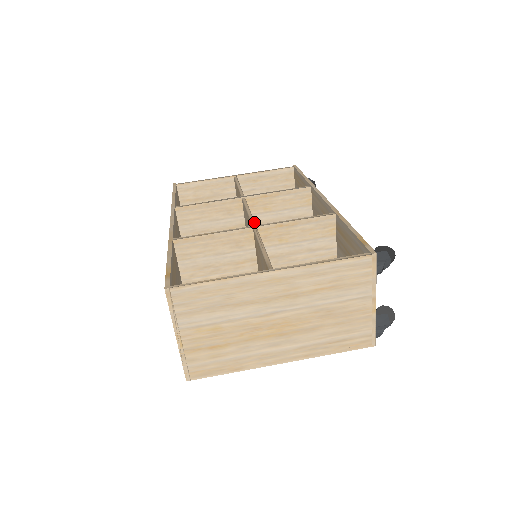
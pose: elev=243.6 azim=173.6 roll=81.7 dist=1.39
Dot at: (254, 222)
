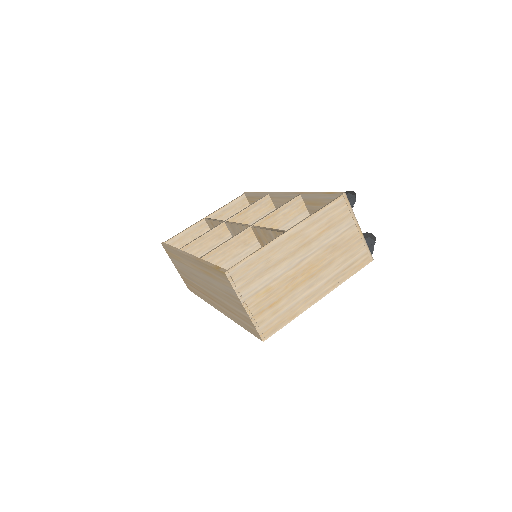
Dot at: (248, 225)
